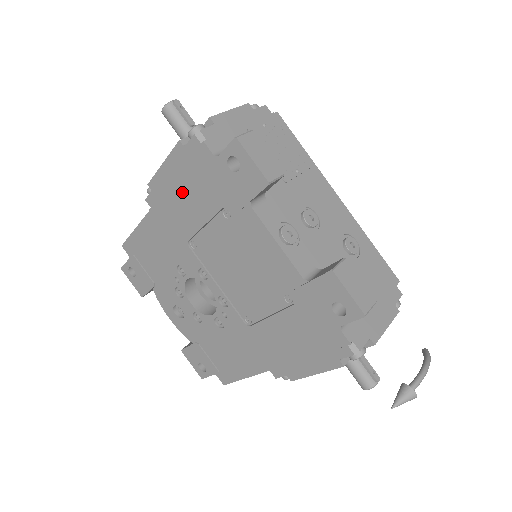
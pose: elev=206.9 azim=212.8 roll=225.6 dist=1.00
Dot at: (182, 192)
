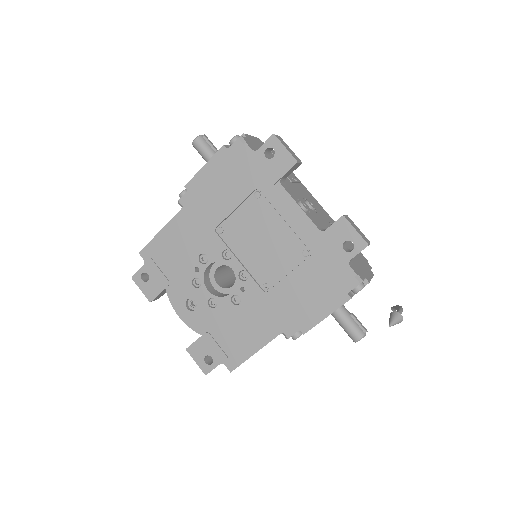
Dot at: (218, 185)
